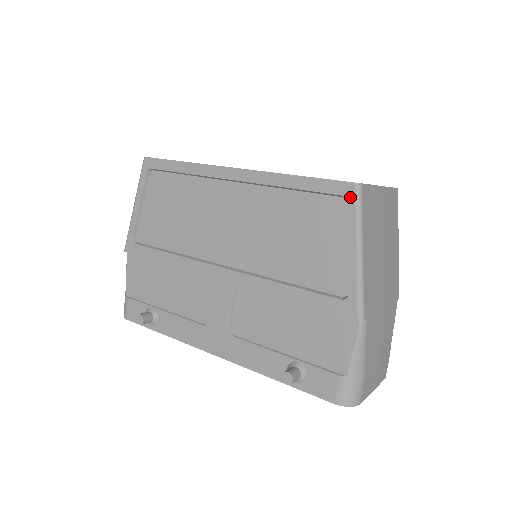
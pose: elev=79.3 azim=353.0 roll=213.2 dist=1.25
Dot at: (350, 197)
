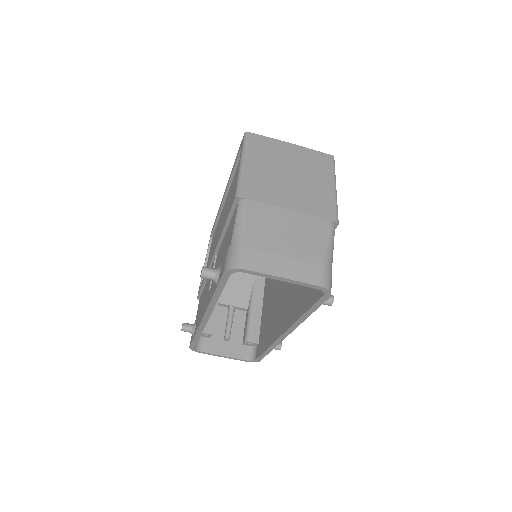
Dot at: (242, 142)
